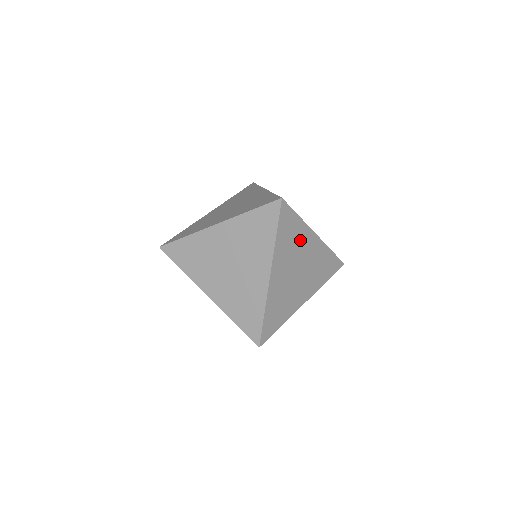
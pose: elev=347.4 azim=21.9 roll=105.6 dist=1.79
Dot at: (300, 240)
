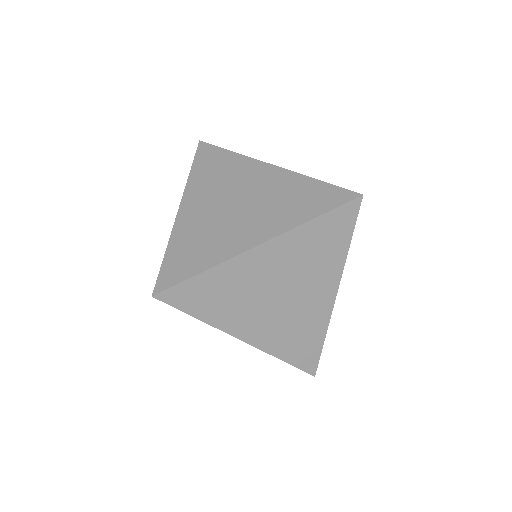
Dot at: (321, 268)
